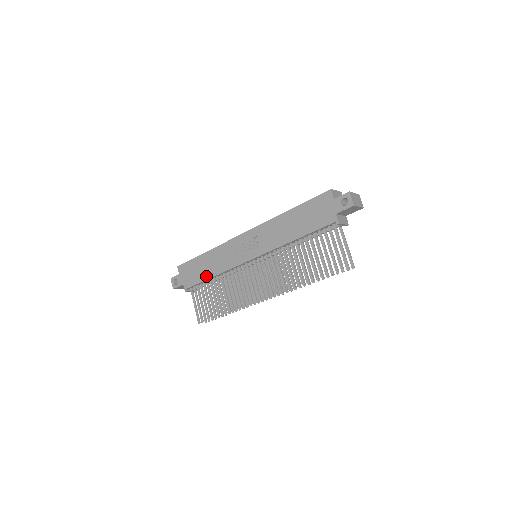
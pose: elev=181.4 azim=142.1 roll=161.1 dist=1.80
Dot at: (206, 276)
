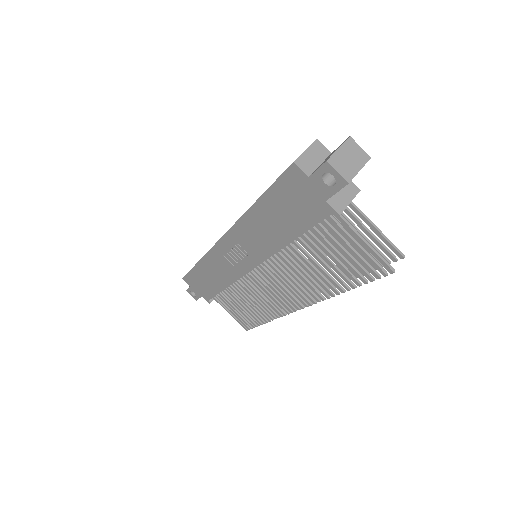
Dot at: (217, 289)
